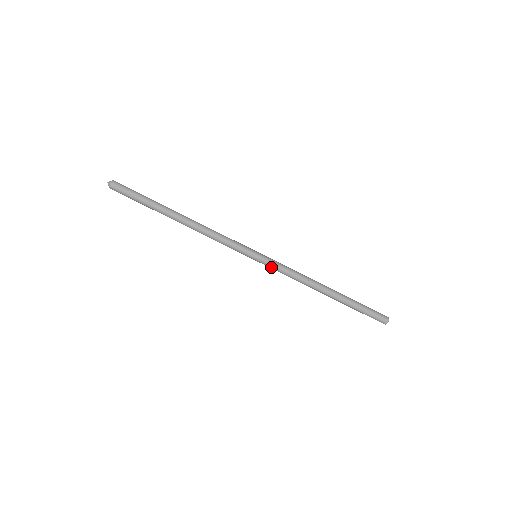
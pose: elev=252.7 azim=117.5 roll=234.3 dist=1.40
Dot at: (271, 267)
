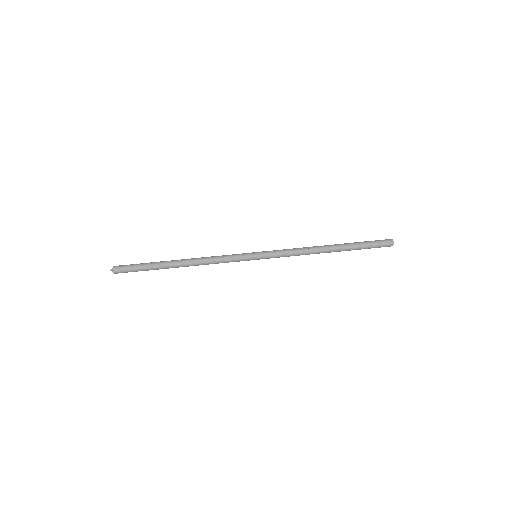
Dot at: (273, 256)
